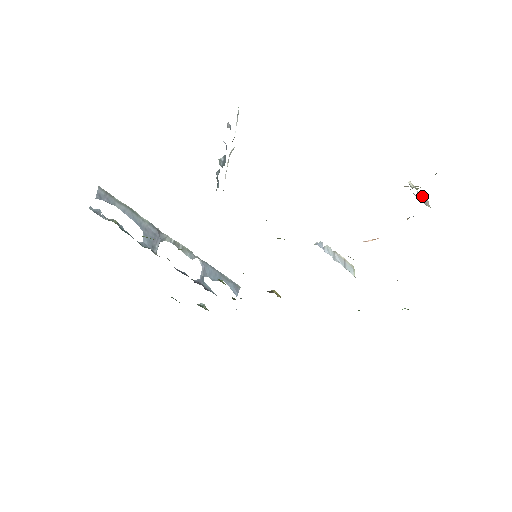
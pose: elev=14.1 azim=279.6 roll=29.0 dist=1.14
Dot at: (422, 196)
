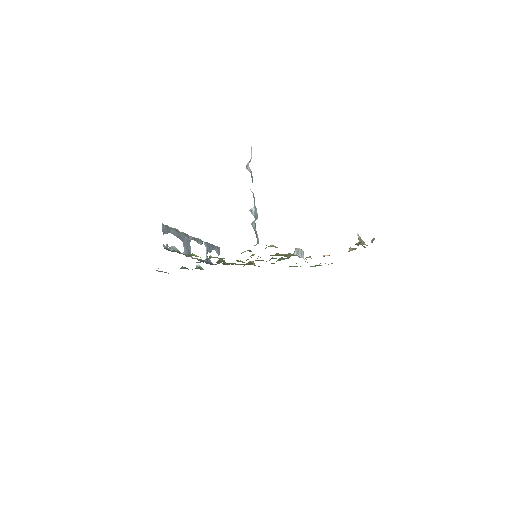
Dot at: (360, 238)
